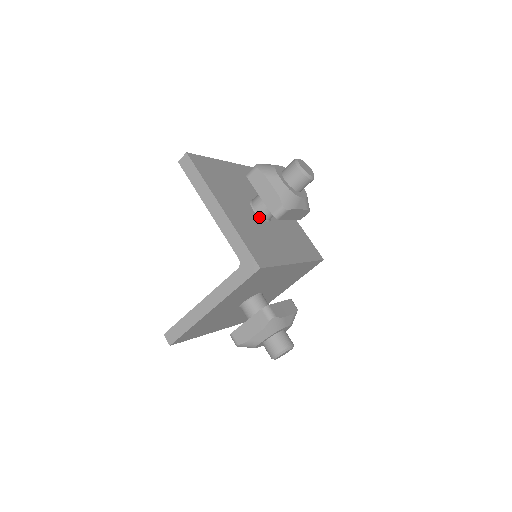
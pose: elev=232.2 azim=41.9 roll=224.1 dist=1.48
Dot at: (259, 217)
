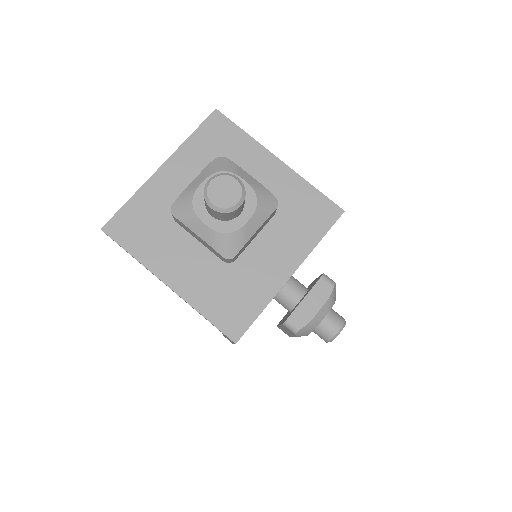
Dot at: occluded
